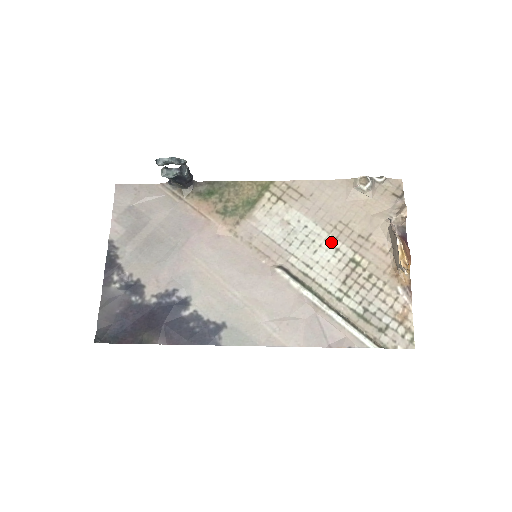
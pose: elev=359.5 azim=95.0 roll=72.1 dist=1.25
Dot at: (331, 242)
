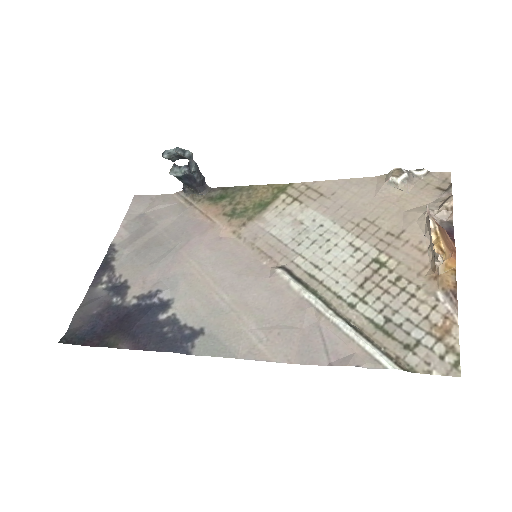
Dot at: (350, 241)
